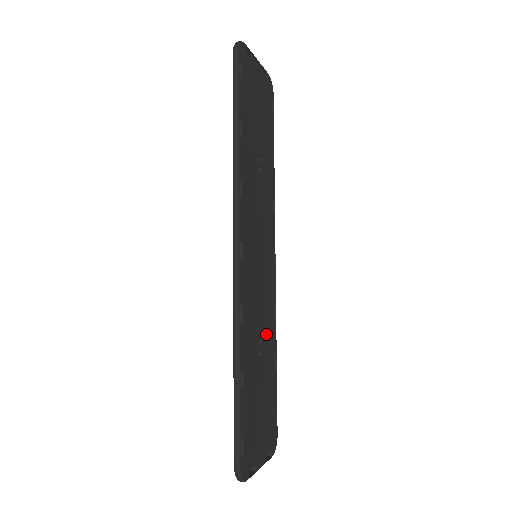
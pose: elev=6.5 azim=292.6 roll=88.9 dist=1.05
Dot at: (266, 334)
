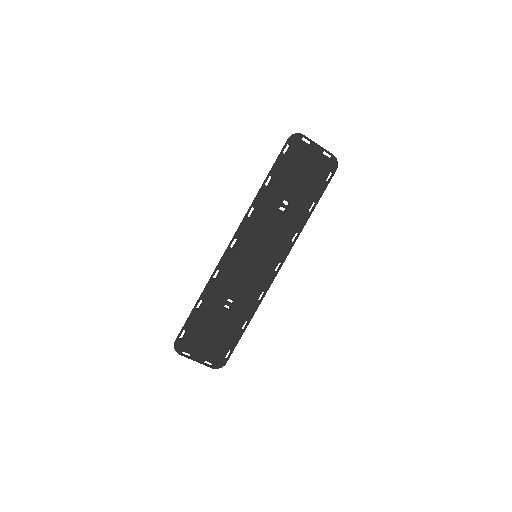
Dot at: (242, 302)
